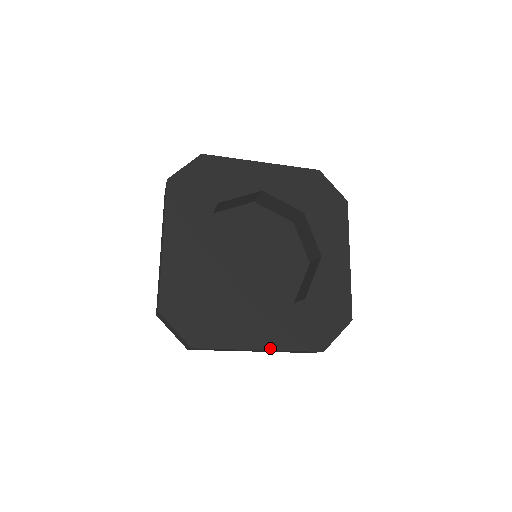
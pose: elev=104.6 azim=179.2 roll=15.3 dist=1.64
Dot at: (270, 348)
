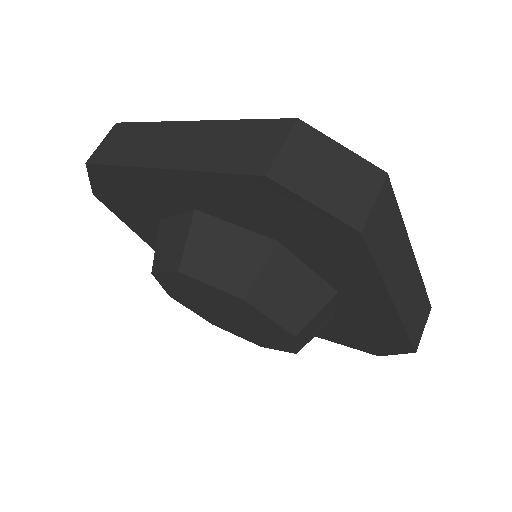
Dot at: occluded
